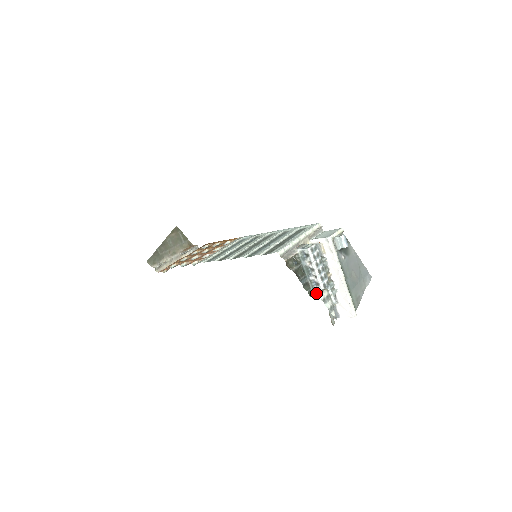
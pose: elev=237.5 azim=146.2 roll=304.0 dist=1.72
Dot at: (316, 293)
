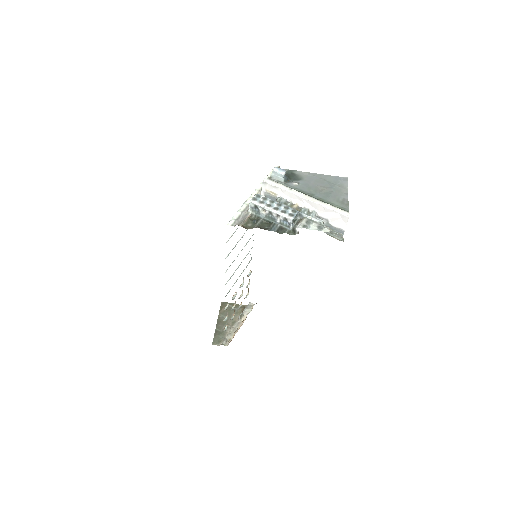
Dot at: (293, 228)
